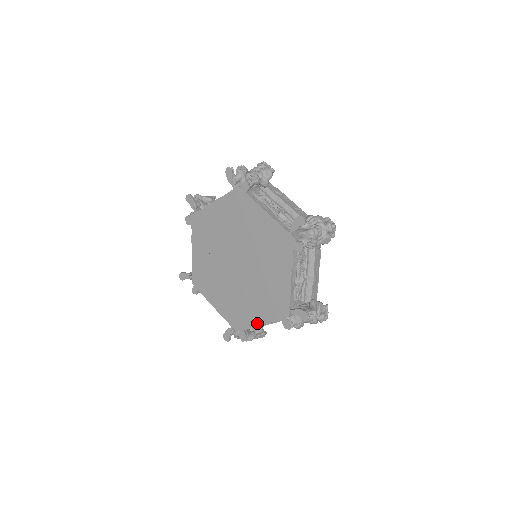
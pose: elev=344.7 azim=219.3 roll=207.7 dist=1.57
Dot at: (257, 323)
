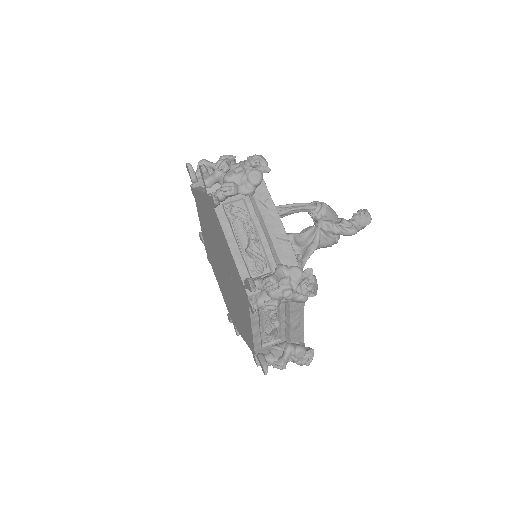
Dot at: (240, 333)
